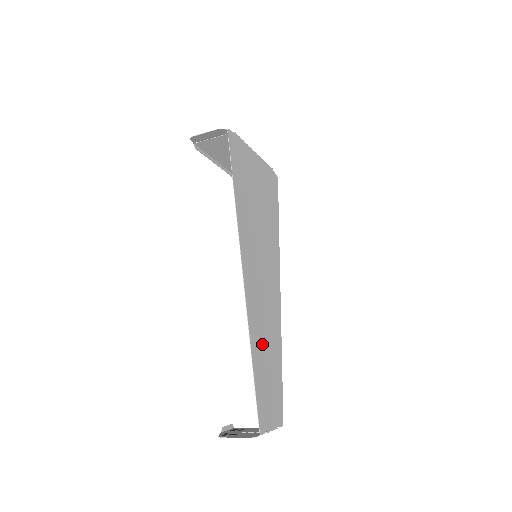
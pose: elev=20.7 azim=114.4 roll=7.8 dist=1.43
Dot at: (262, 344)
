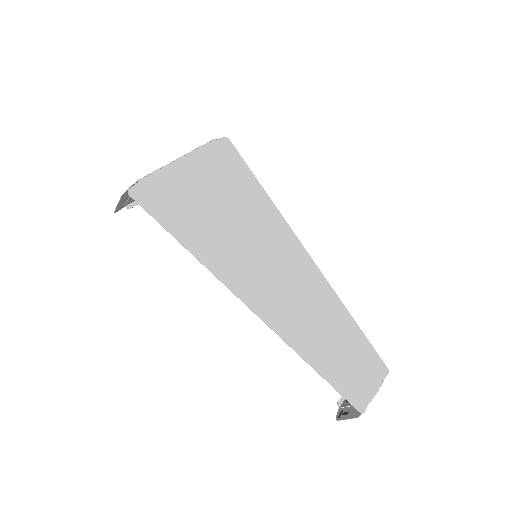
Dot at: (315, 336)
